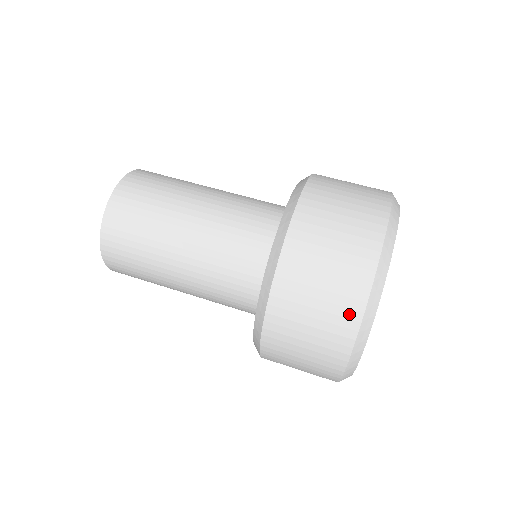
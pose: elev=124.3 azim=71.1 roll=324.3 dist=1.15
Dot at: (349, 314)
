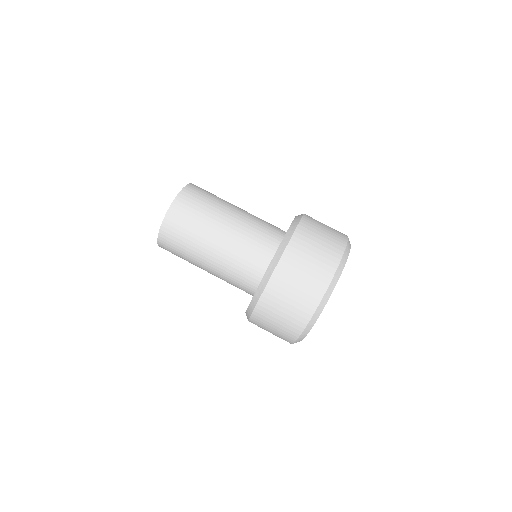
Dot at: (296, 327)
